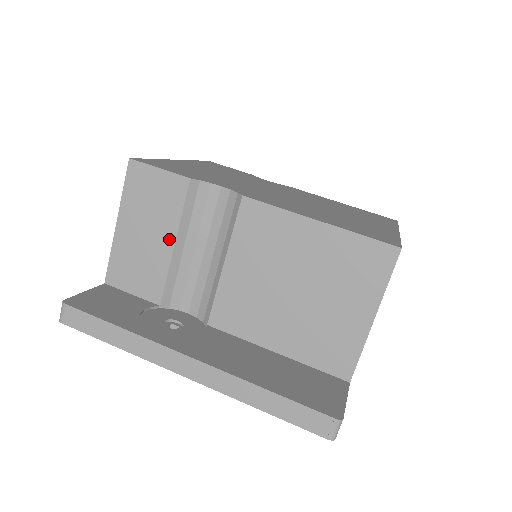
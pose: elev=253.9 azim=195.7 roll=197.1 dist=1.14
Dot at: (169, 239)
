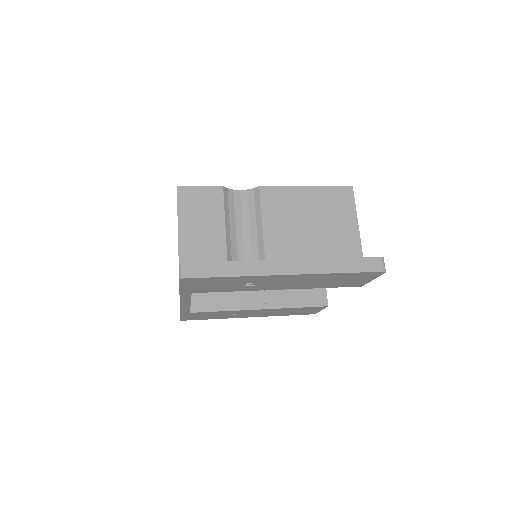
Dot at: (220, 227)
